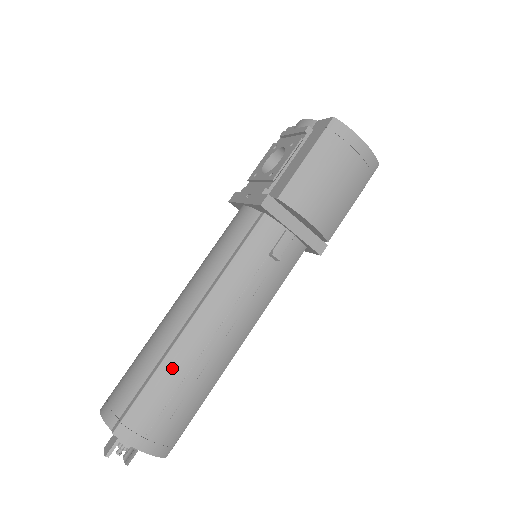
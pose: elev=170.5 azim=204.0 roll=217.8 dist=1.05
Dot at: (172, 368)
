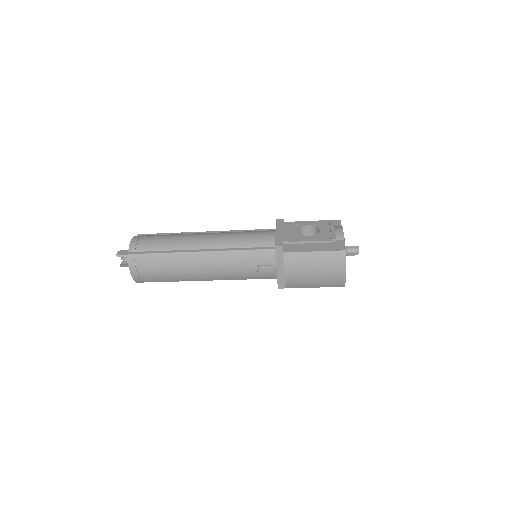
Dot at: (173, 259)
